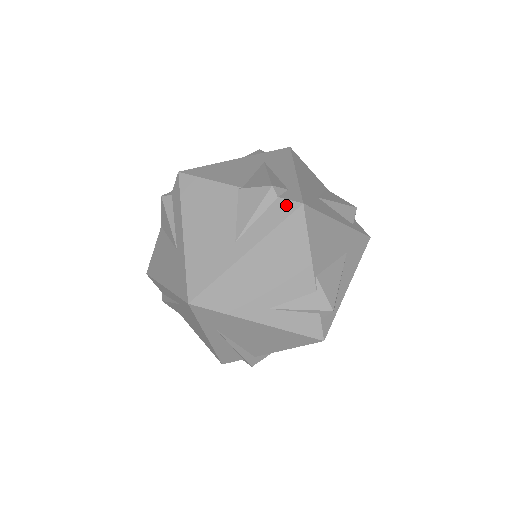
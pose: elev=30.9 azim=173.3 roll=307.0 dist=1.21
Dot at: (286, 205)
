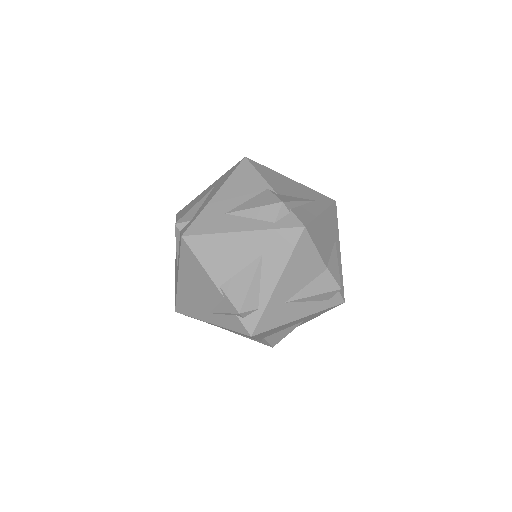
Dot at: (180, 238)
